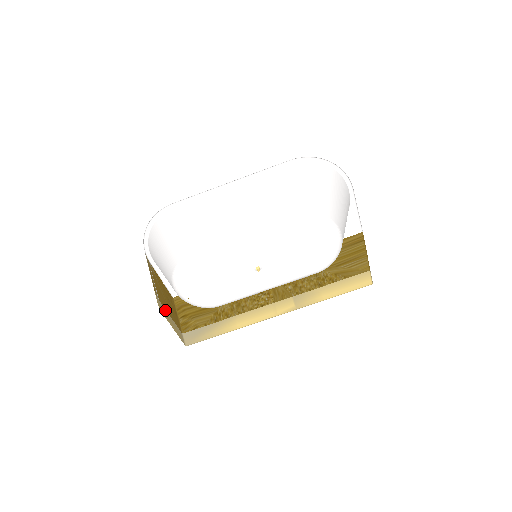
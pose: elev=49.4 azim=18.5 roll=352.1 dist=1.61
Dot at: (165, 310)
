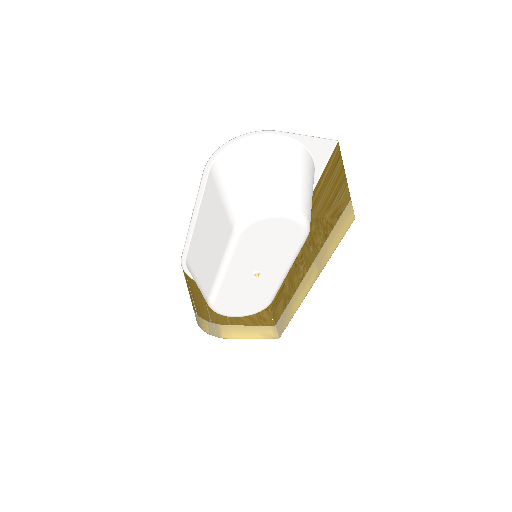
Dot at: (242, 327)
